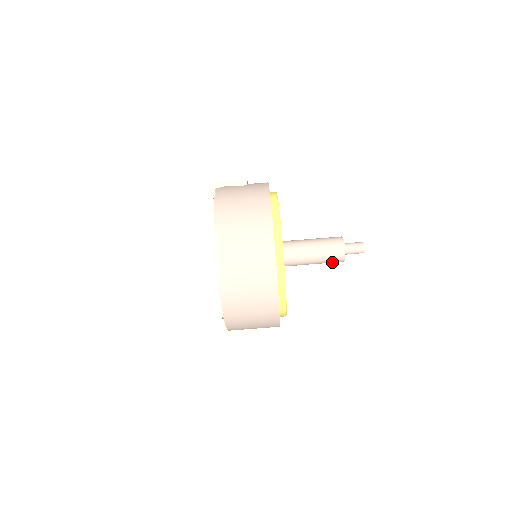
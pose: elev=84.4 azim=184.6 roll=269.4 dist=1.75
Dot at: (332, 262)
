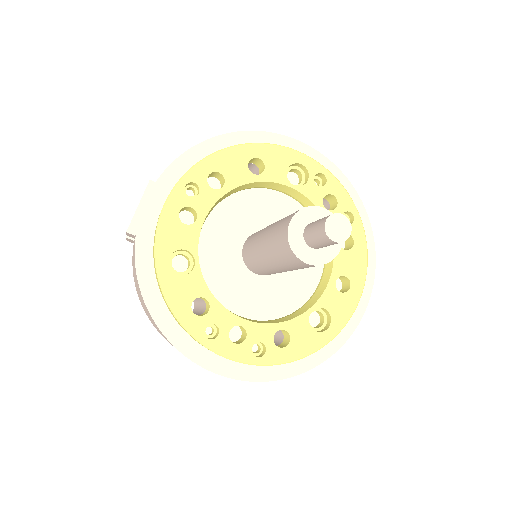
Dot at: occluded
